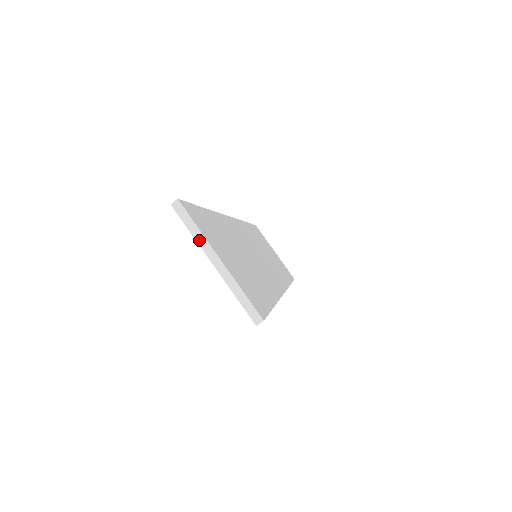
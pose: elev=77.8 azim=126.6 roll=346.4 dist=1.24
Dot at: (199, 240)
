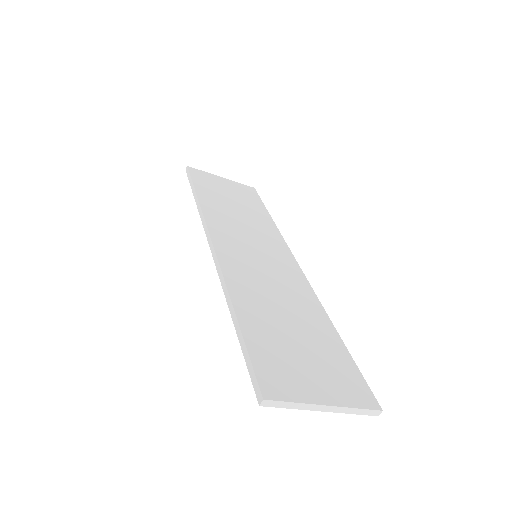
Dot at: (301, 408)
